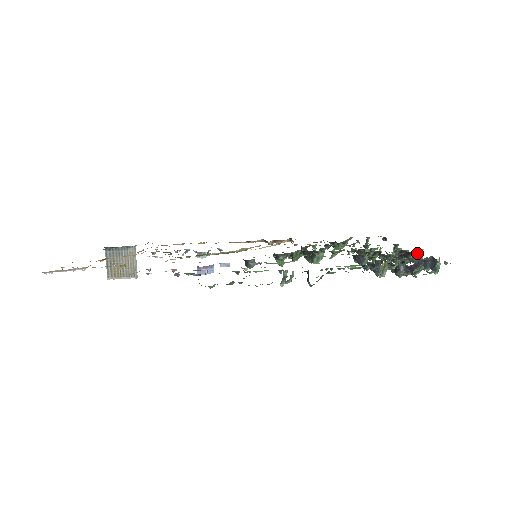
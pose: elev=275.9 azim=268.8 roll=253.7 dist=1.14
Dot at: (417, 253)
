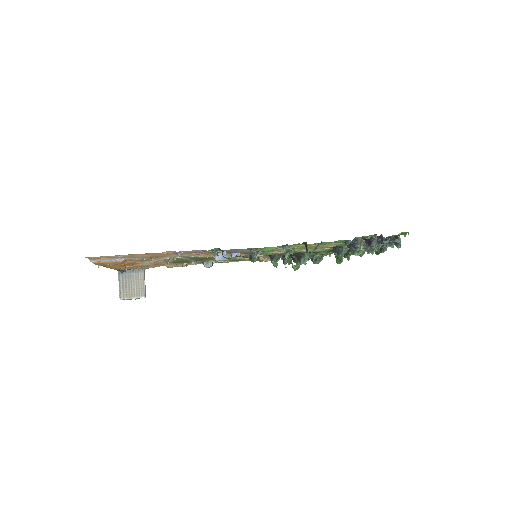
Dot at: occluded
